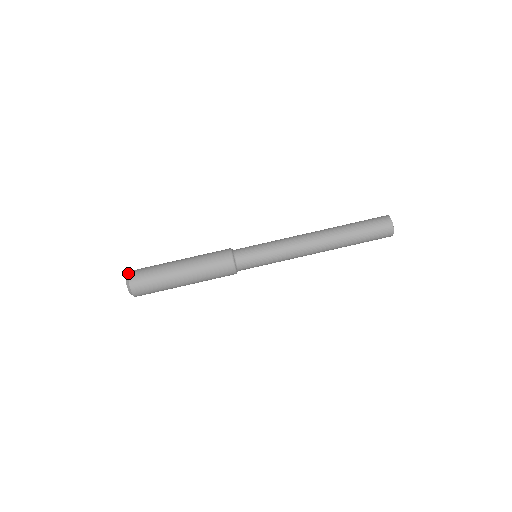
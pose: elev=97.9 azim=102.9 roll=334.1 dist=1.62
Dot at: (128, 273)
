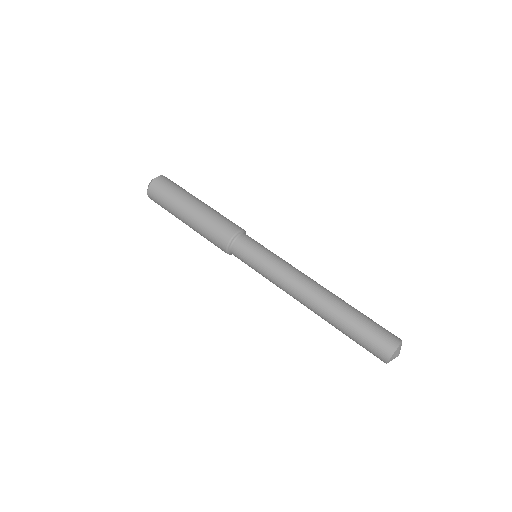
Dot at: (160, 175)
